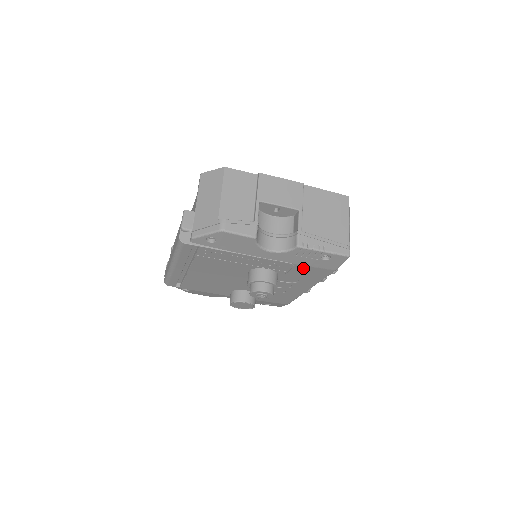
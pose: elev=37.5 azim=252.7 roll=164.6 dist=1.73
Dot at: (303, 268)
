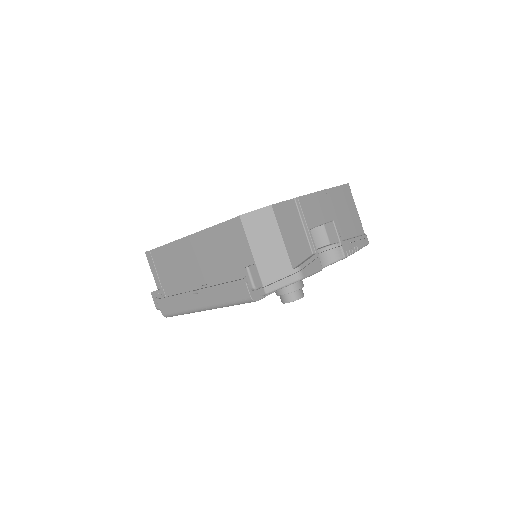
Dot at: occluded
